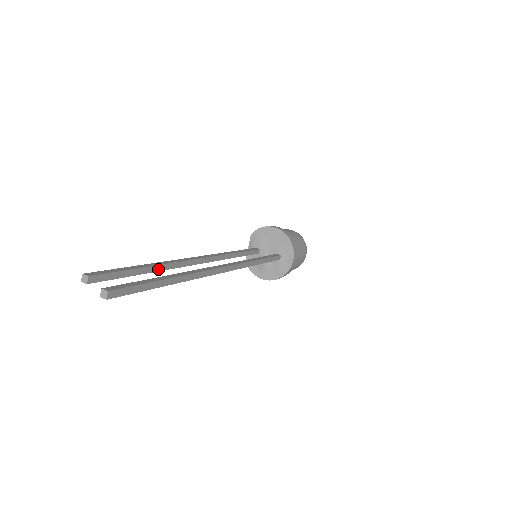
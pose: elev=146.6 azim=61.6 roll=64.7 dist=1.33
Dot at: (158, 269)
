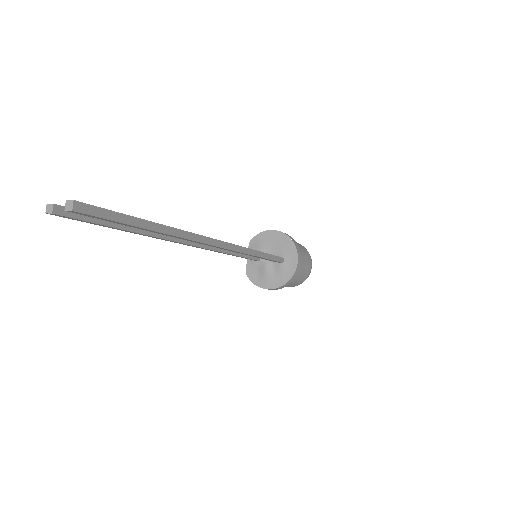
Dot at: (142, 231)
